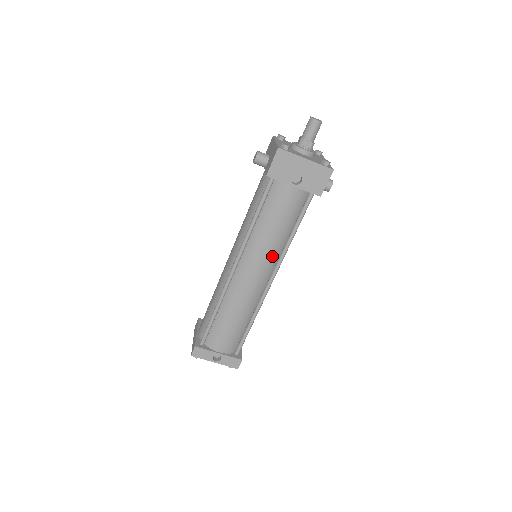
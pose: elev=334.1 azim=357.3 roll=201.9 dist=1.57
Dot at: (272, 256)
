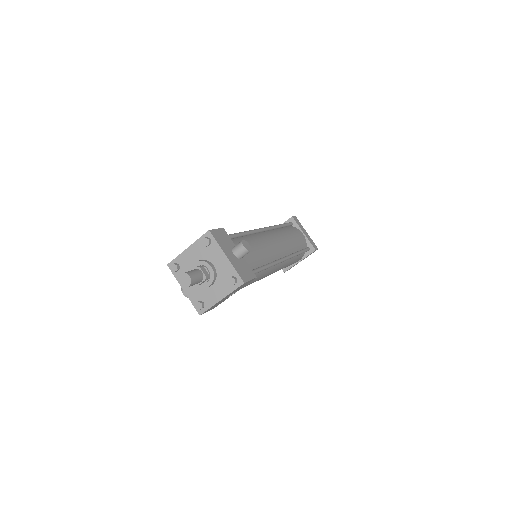
Dot at: (269, 271)
